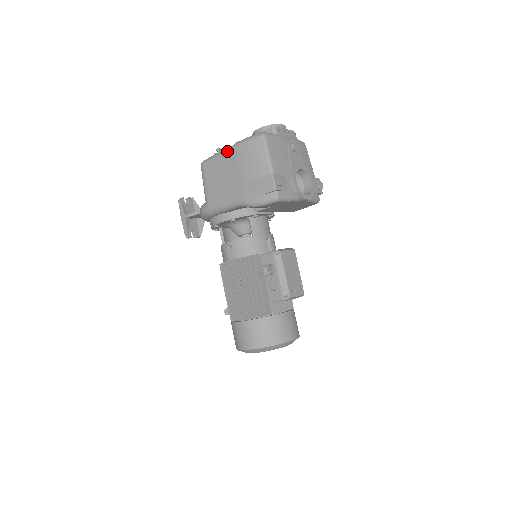
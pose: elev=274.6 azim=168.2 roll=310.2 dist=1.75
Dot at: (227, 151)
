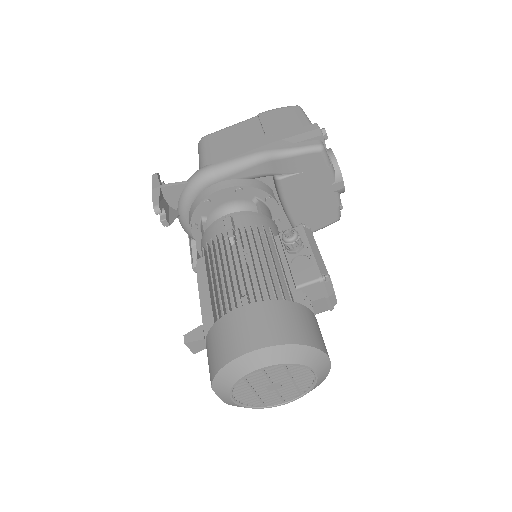
Dot at: (247, 120)
